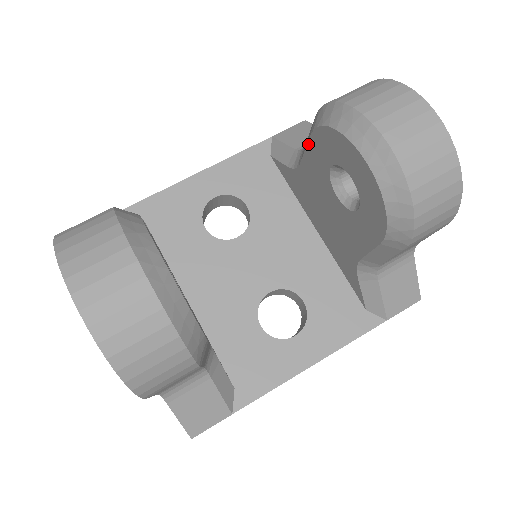
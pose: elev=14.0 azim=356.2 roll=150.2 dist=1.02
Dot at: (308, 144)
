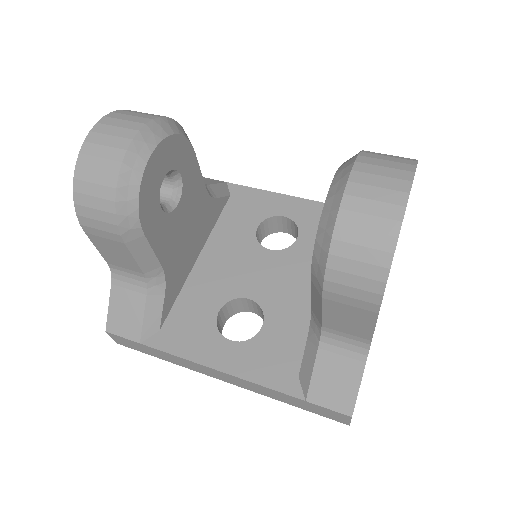
Dot at: occluded
